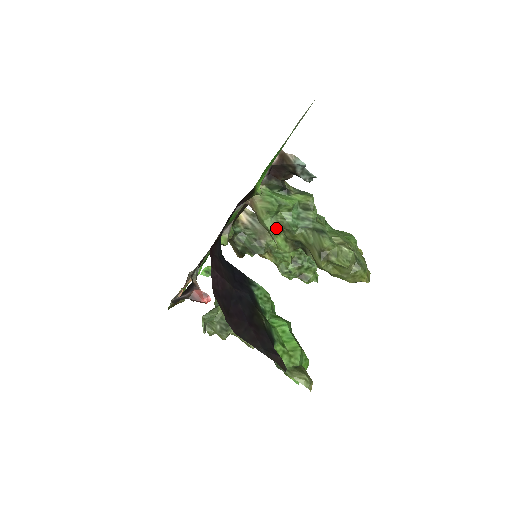
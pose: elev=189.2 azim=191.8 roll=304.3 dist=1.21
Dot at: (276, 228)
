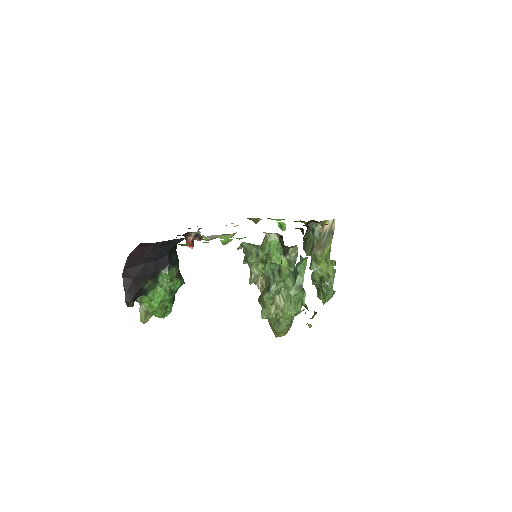
Dot at: (263, 260)
